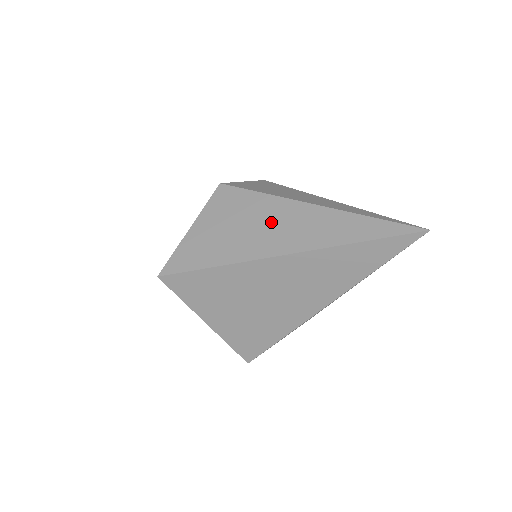
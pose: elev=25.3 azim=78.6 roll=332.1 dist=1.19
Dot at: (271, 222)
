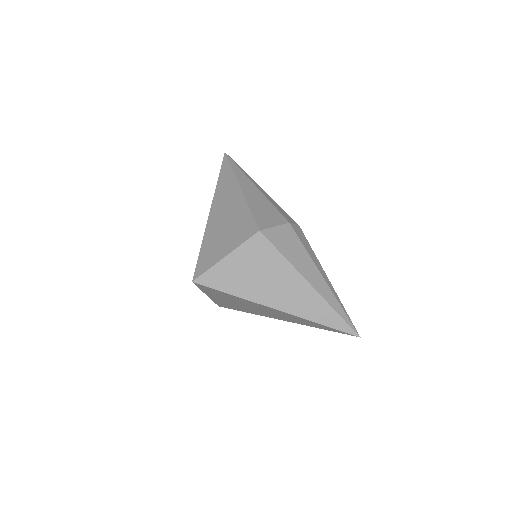
Dot at: (280, 283)
